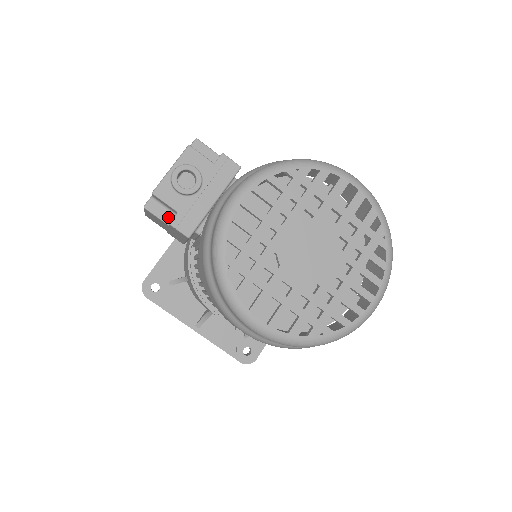
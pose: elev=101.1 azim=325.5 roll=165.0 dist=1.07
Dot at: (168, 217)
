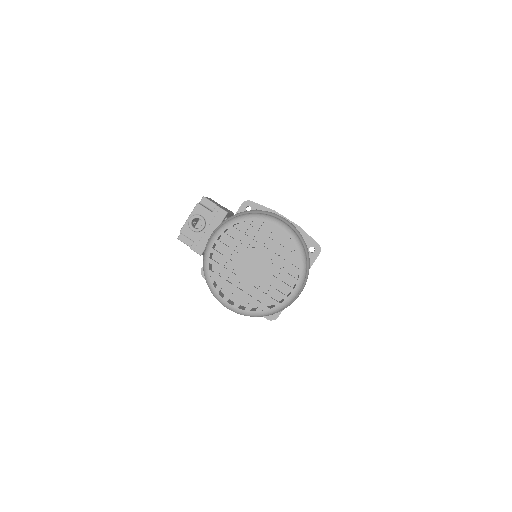
Dot at: (191, 243)
